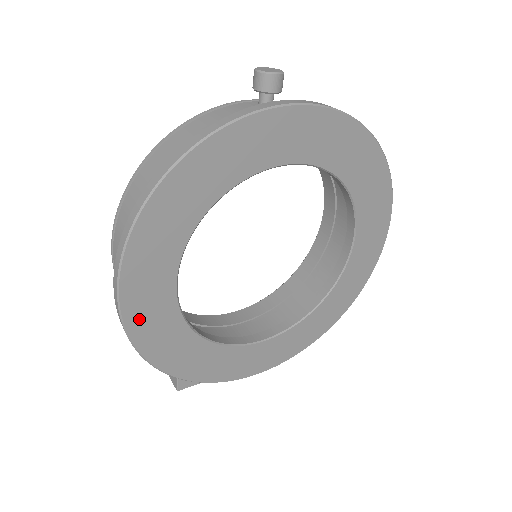
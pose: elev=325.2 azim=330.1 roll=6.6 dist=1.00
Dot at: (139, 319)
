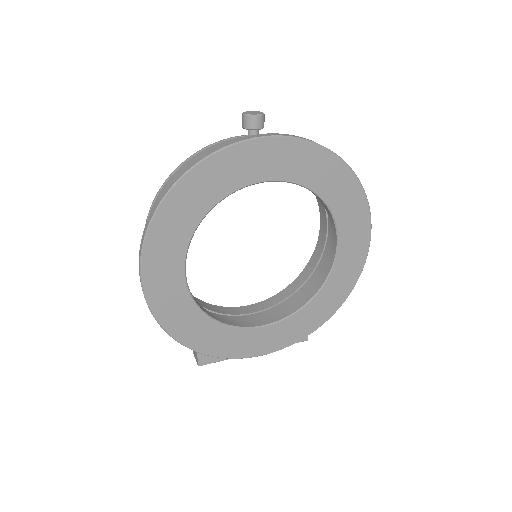
Dot at: (158, 297)
